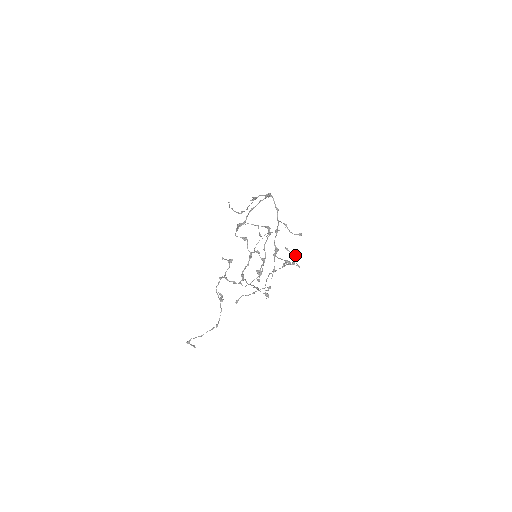
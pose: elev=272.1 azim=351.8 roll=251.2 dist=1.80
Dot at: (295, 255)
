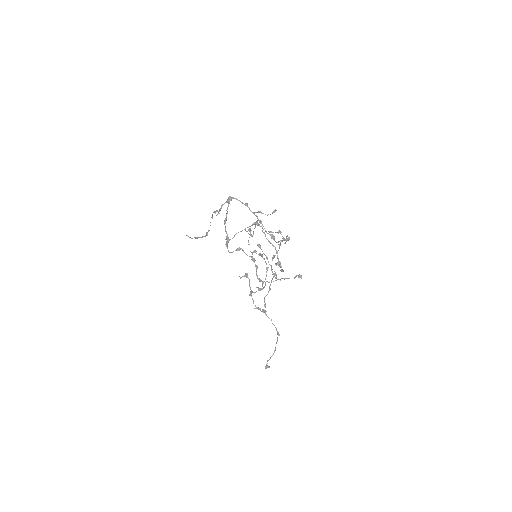
Dot at: (279, 231)
